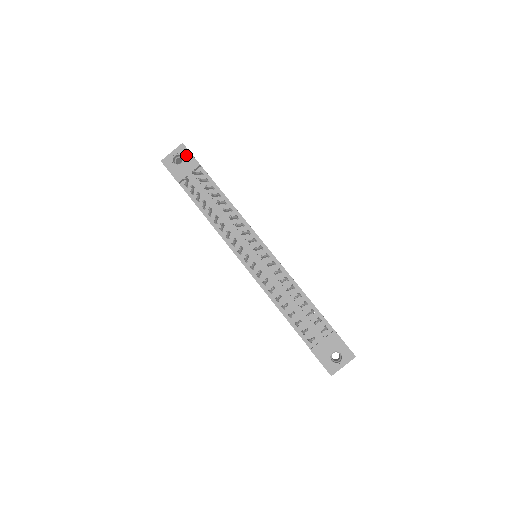
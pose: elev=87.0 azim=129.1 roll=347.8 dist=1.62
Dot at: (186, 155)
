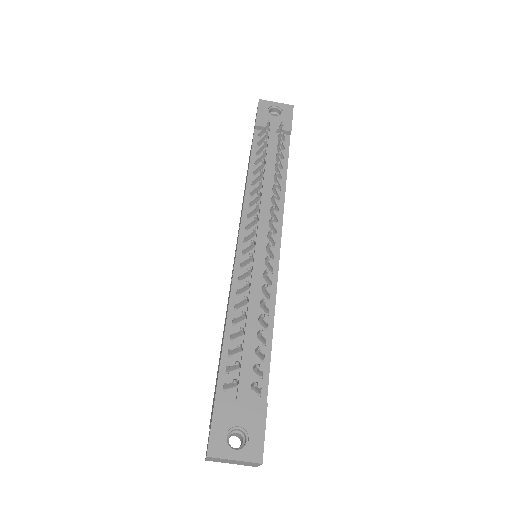
Dot at: (287, 115)
